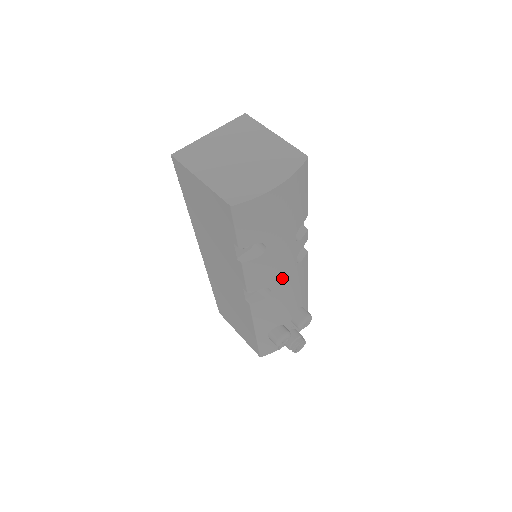
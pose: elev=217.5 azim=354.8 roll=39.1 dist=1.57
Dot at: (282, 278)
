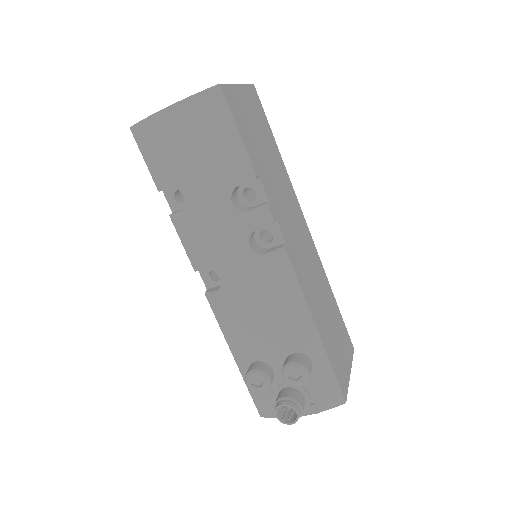
Dot at: (231, 264)
